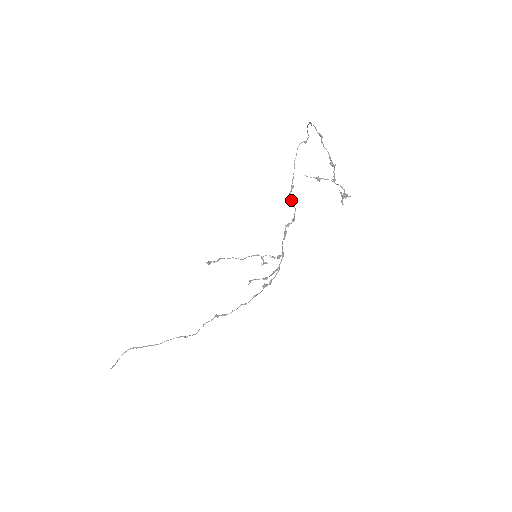
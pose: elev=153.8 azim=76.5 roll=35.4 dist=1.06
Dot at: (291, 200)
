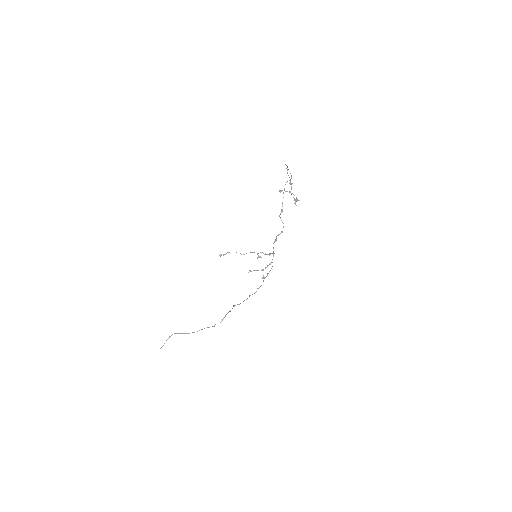
Dot at: occluded
